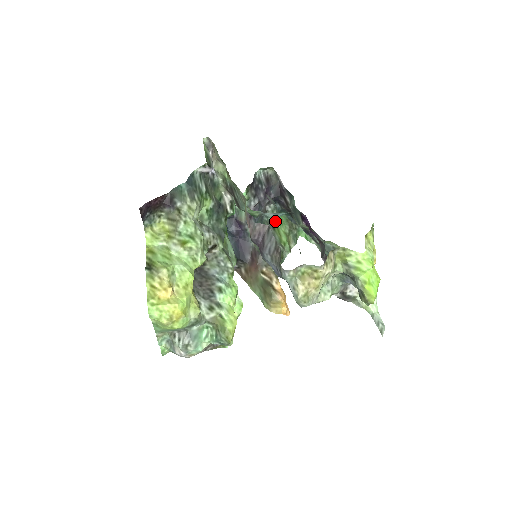
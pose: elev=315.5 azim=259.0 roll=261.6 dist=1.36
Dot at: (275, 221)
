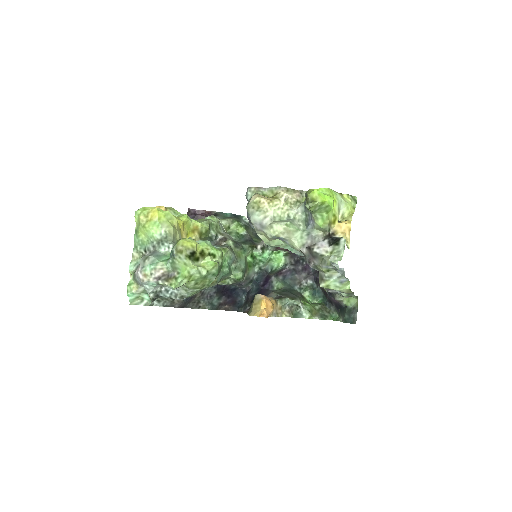
Dot at: (309, 300)
